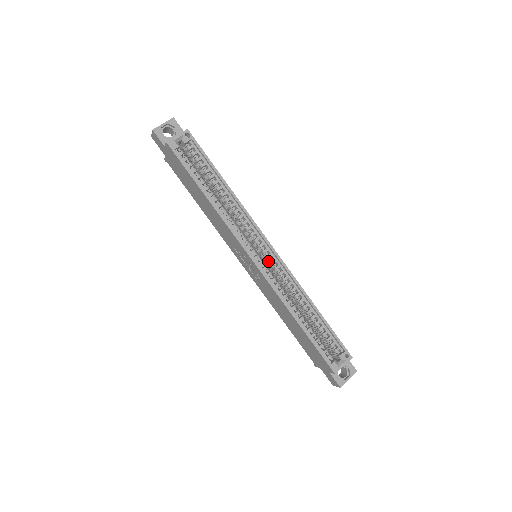
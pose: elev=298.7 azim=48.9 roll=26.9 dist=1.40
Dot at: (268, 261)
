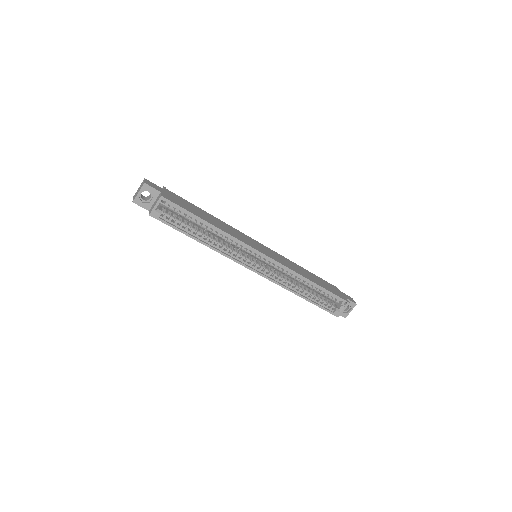
Dot at: (266, 263)
